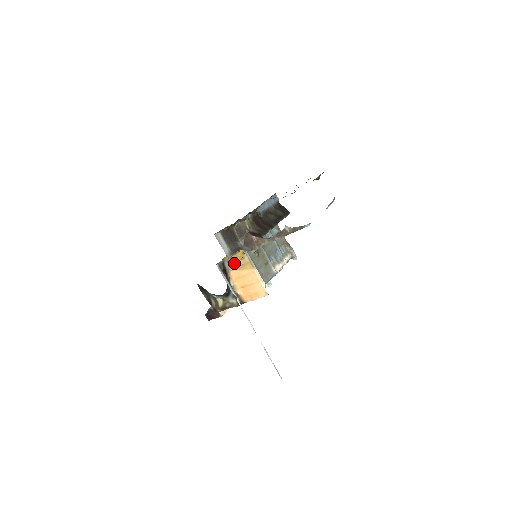
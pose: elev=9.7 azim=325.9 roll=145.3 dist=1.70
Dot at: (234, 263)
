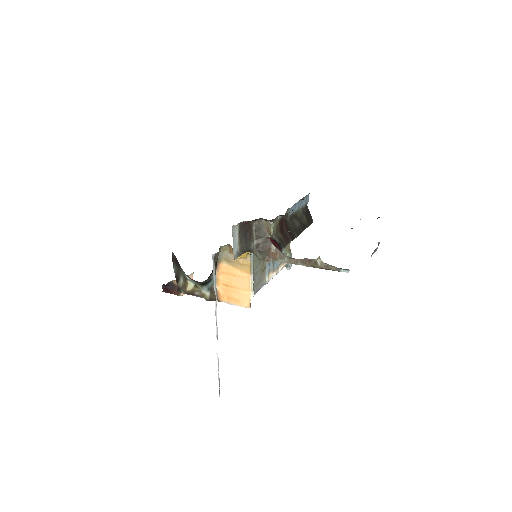
Dot at: (230, 256)
